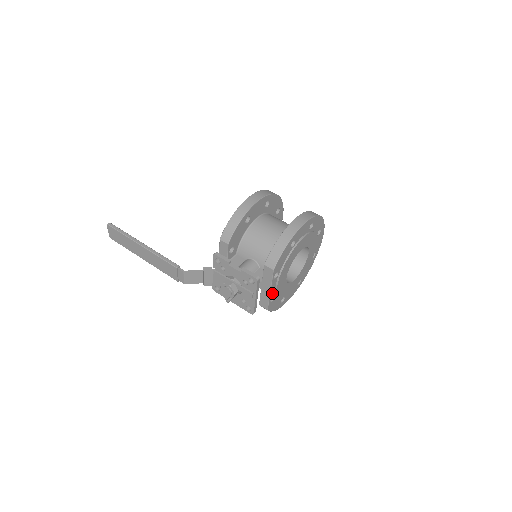
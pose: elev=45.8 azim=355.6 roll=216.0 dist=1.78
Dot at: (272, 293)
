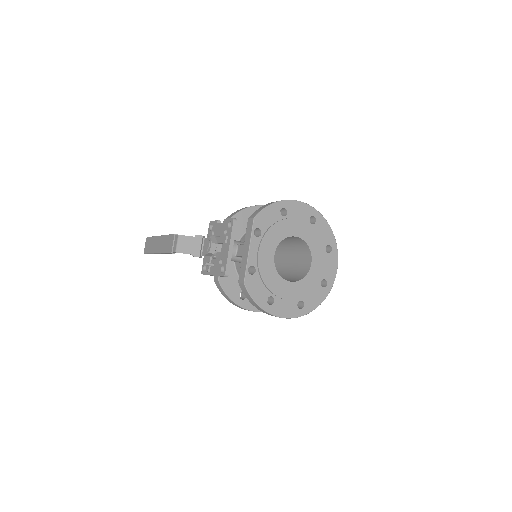
Dot at: (252, 259)
